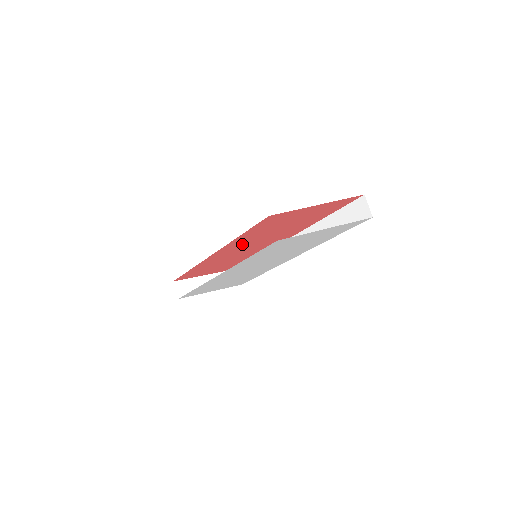
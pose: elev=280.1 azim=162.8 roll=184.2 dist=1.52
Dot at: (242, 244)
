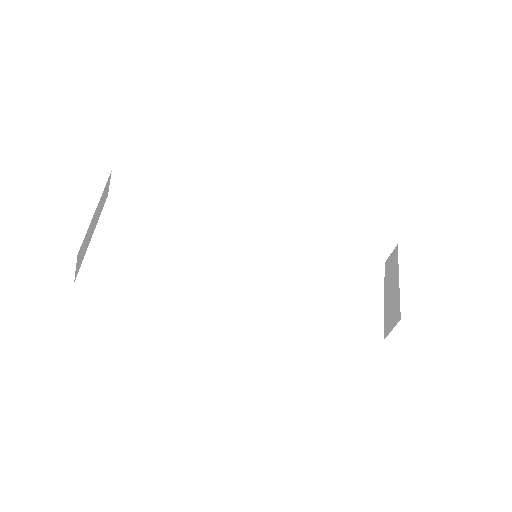
Dot at: occluded
